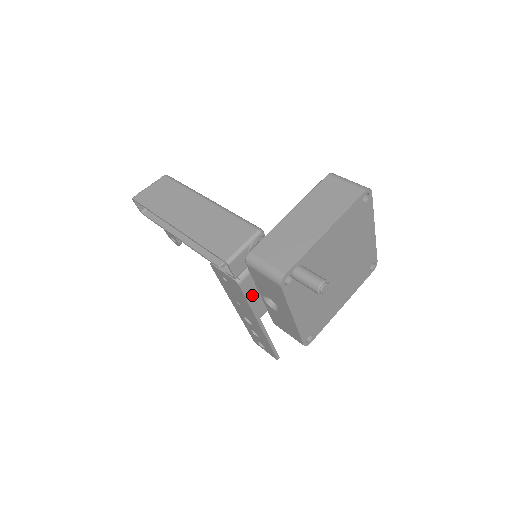
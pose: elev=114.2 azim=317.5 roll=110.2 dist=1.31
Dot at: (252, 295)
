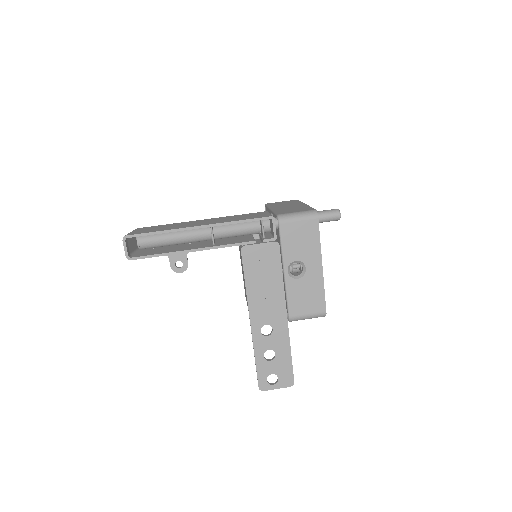
Dot at: occluded
